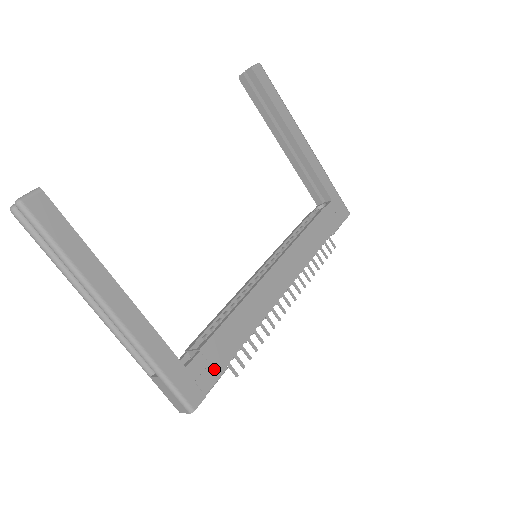
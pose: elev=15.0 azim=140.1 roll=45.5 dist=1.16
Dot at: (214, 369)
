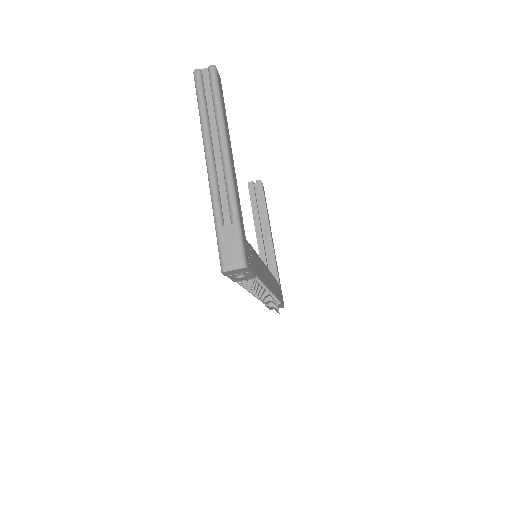
Dot at: (253, 265)
